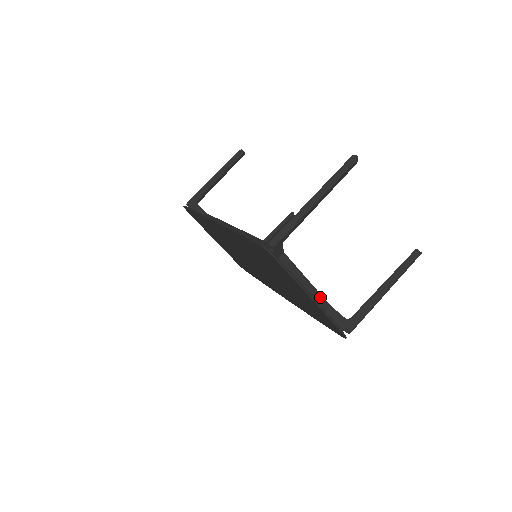
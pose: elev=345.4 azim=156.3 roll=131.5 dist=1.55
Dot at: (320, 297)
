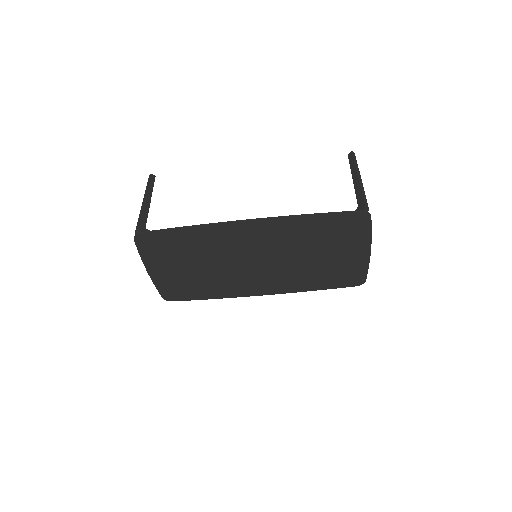
Dot at: occluded
